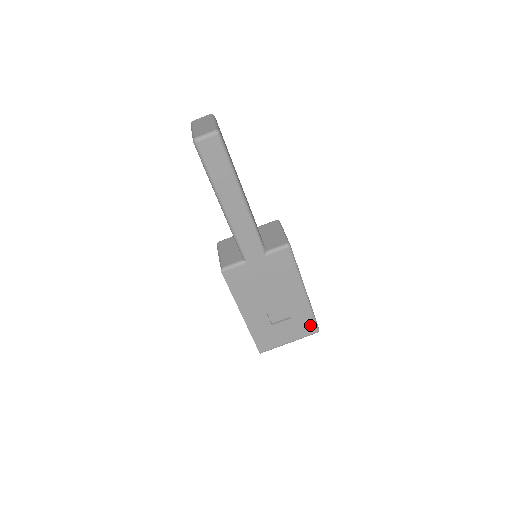
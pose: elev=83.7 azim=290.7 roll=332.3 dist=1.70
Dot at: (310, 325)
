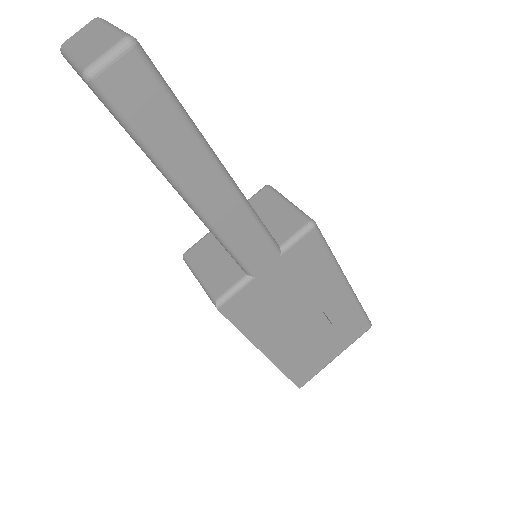
Dot at: (360, 323)
